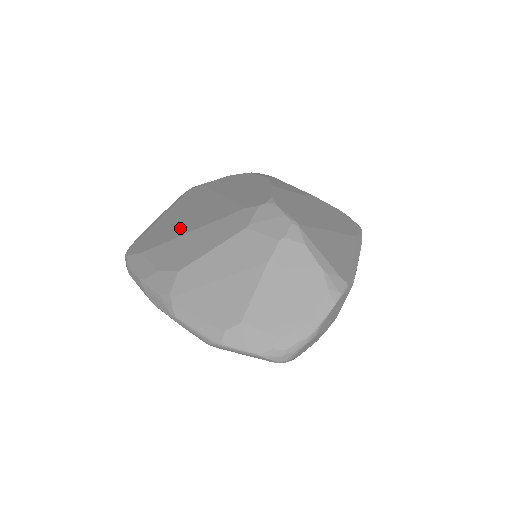
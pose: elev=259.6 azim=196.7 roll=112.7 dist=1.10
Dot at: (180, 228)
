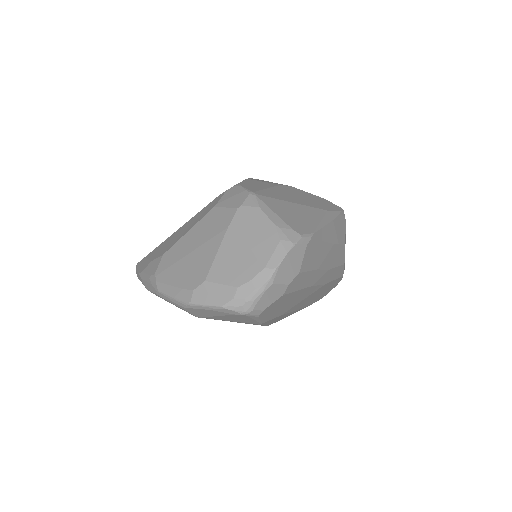
Dot at: occluded
